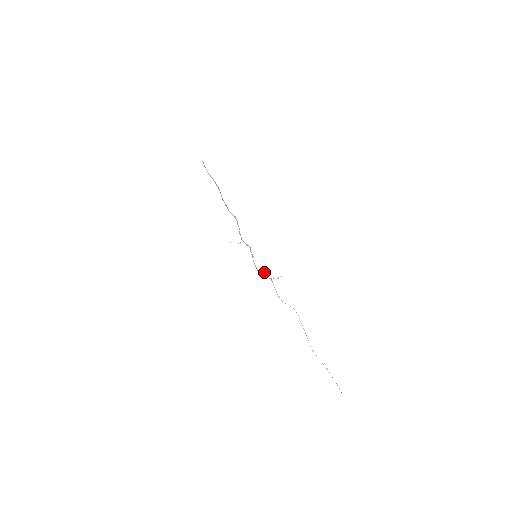
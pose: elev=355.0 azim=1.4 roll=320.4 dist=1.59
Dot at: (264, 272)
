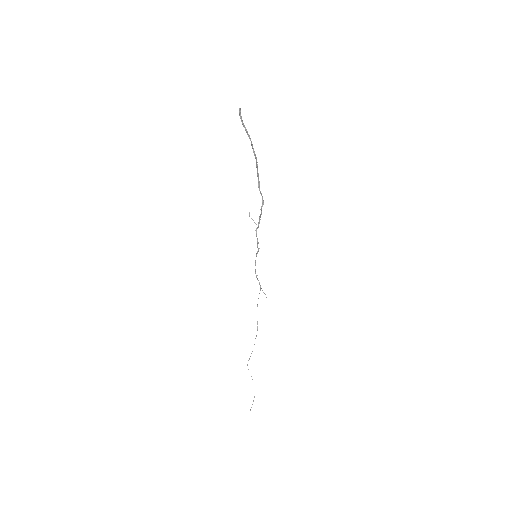
Dot at: occluded
